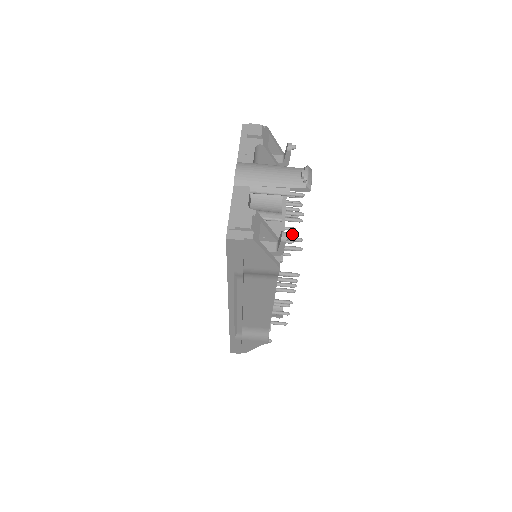
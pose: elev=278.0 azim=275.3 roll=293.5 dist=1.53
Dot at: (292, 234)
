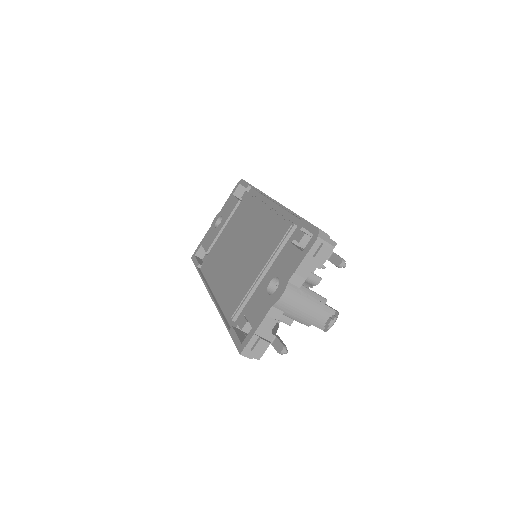
Dot at: occluded
